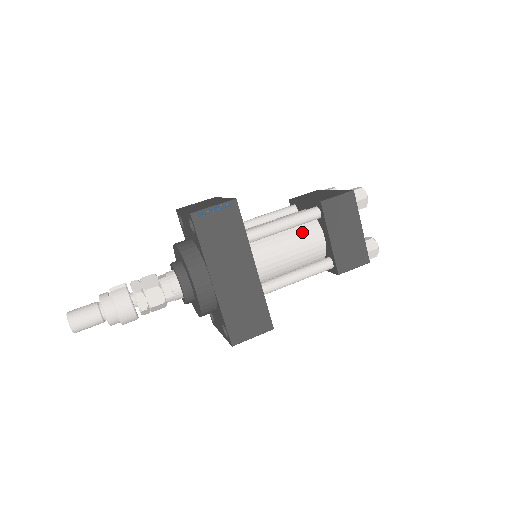
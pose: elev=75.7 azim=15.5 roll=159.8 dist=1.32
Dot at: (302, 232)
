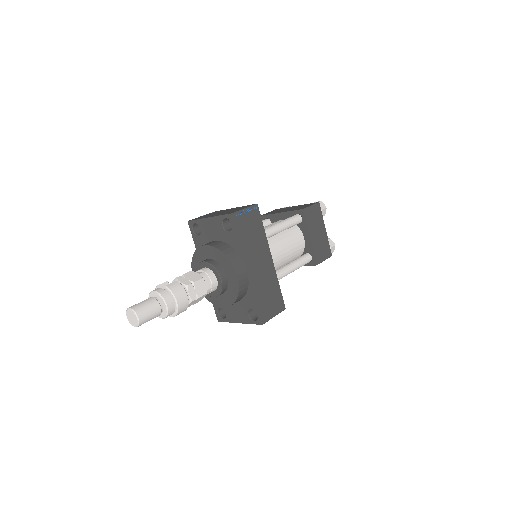
Dot at: (290, 233)
